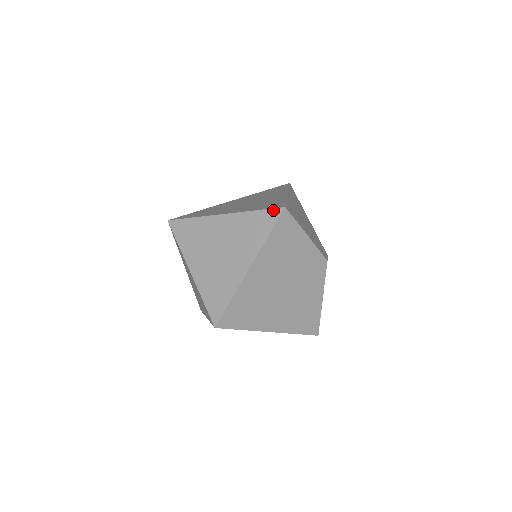
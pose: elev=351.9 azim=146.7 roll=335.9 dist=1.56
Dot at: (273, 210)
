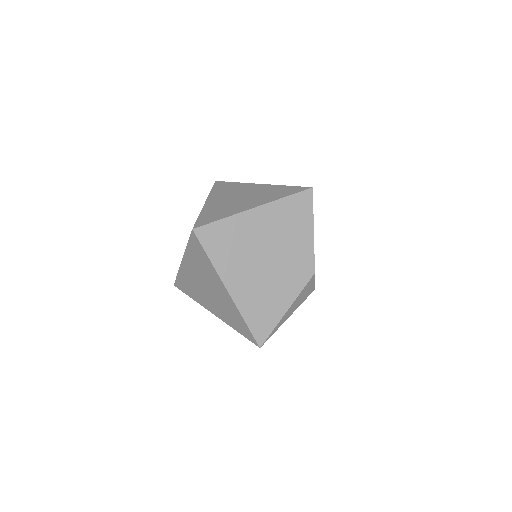
Dot at: (302, 187)
